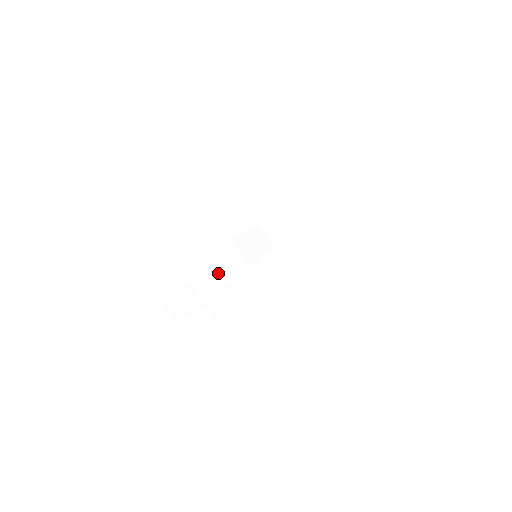
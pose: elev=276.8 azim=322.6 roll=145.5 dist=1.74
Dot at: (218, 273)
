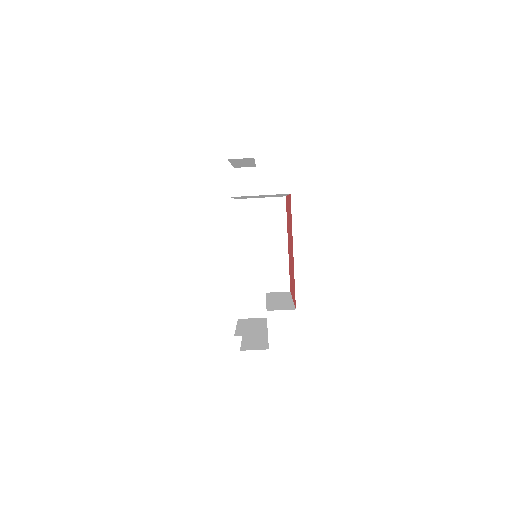
Dot at: occluded
